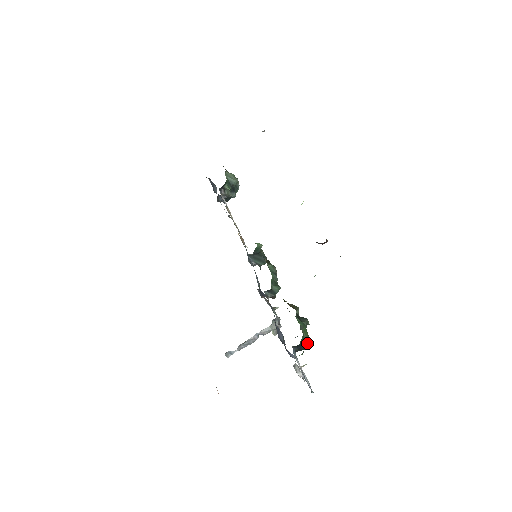
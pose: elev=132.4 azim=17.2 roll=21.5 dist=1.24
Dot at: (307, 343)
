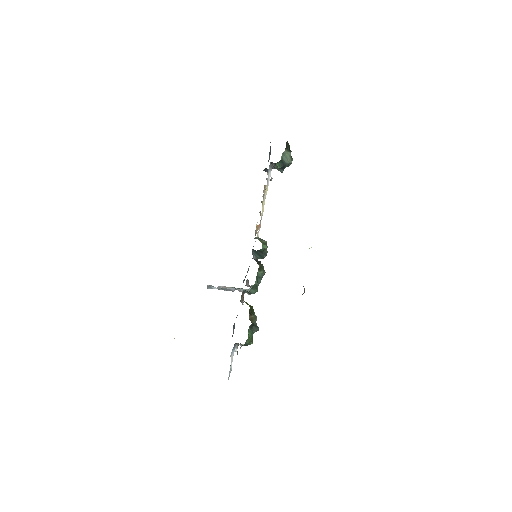
Dot at: (247, 345)
